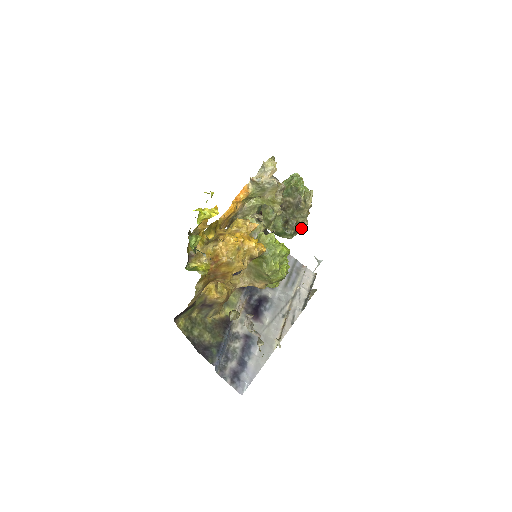
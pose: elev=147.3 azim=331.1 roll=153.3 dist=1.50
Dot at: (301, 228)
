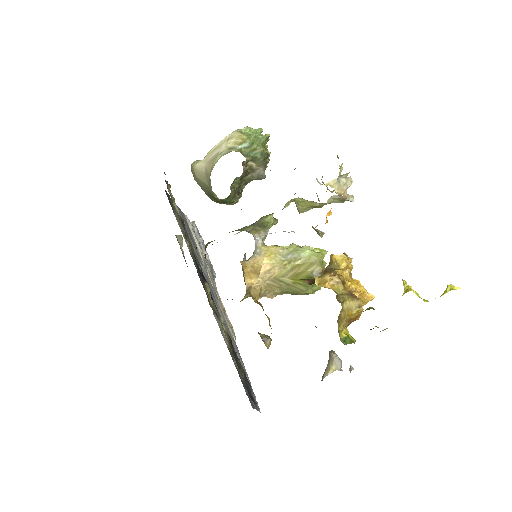
Dot at: occluded
